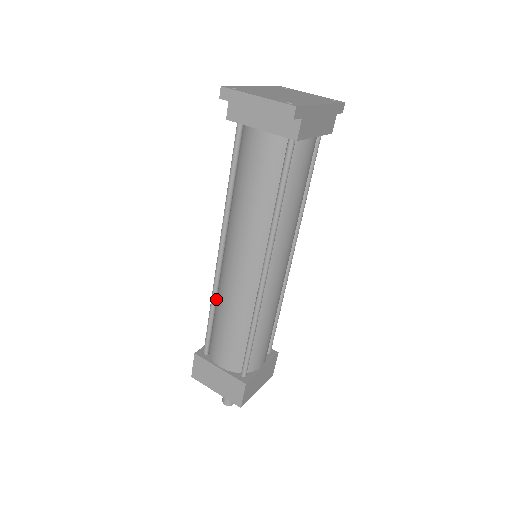
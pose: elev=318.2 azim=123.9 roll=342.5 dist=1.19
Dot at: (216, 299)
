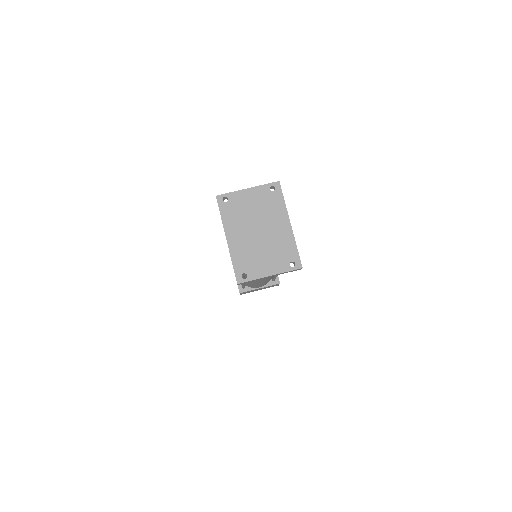
Dot at: occluded
